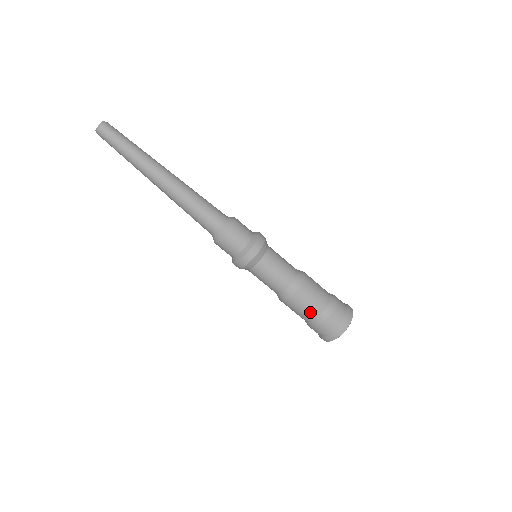
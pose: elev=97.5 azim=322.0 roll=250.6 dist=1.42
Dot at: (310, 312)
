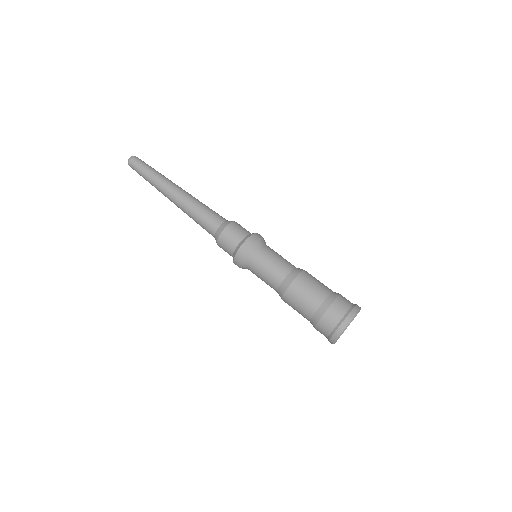
Dot at: (304, 311)
